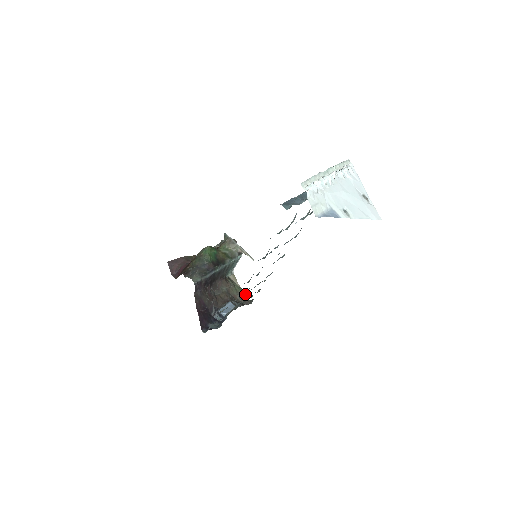
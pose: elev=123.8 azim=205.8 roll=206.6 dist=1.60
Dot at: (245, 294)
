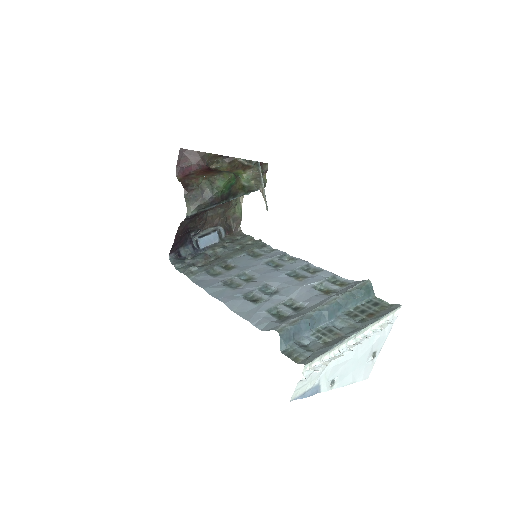
Dot at: (240, 219)
